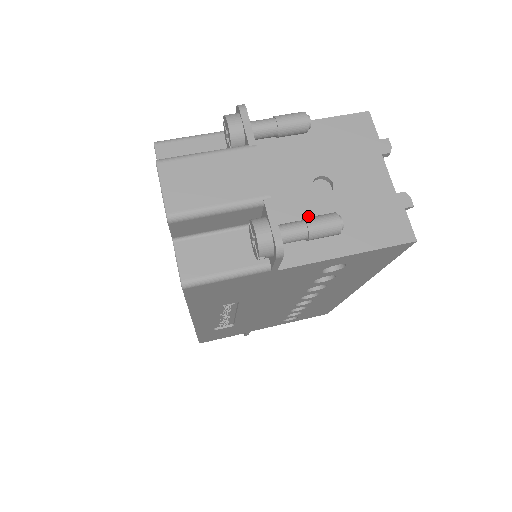
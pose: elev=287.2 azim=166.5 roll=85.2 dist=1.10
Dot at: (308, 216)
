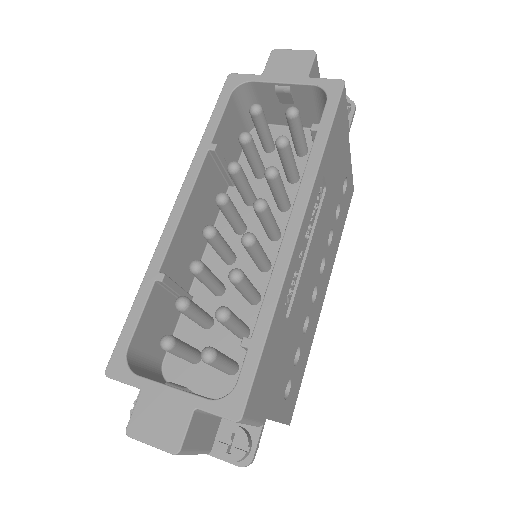
Dot at: occluded
